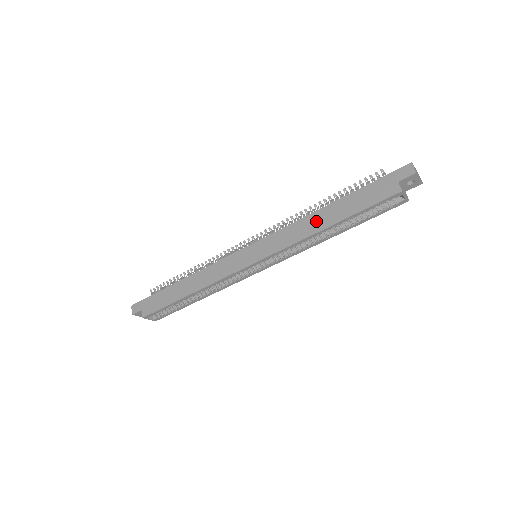
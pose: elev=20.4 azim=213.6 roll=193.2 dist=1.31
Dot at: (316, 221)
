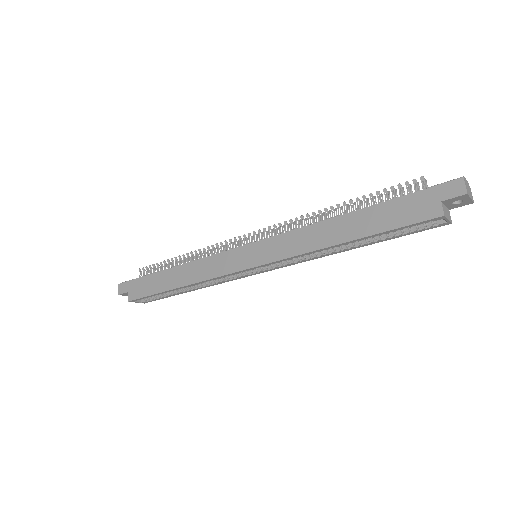
Dot at: (330, 231)
